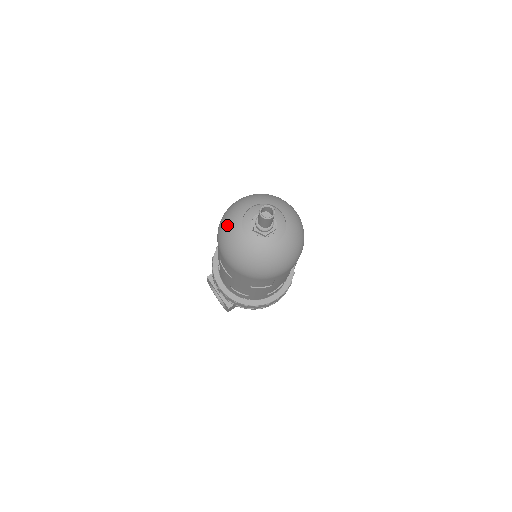
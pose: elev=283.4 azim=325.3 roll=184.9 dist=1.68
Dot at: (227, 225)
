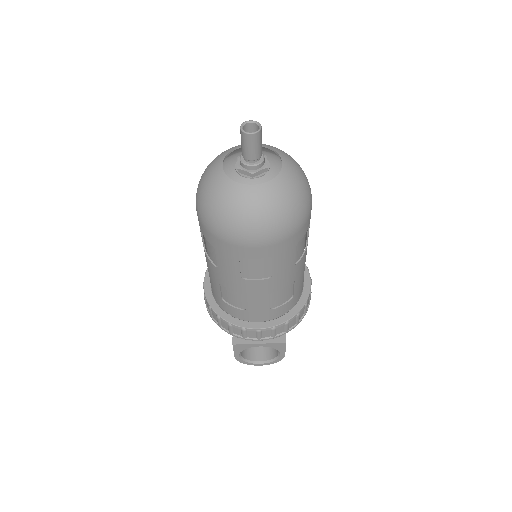
Dot at: (222, 204)
